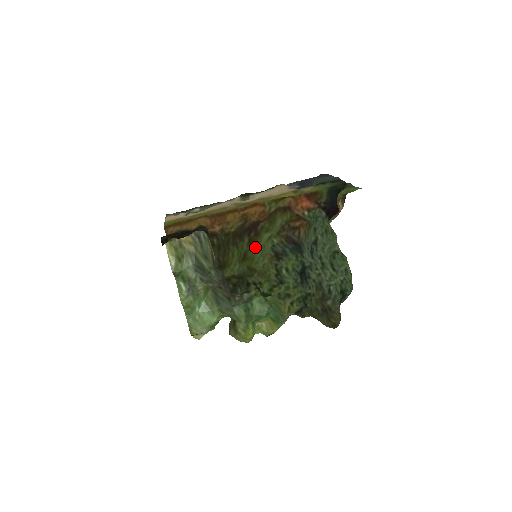
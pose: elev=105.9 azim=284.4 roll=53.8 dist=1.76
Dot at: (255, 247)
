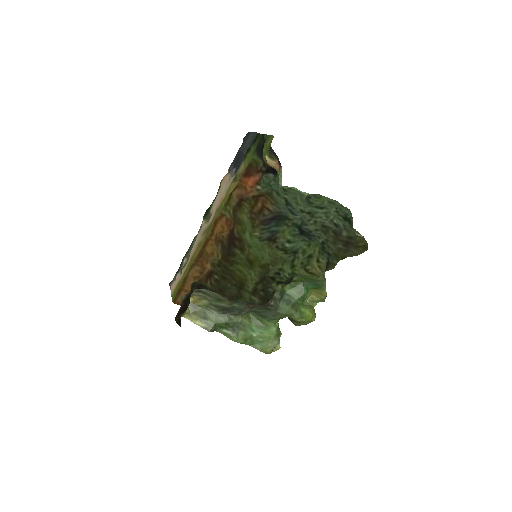
Dot at: (249, 249)
